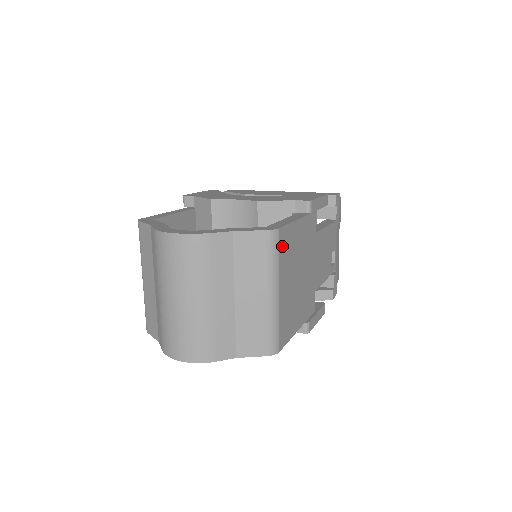
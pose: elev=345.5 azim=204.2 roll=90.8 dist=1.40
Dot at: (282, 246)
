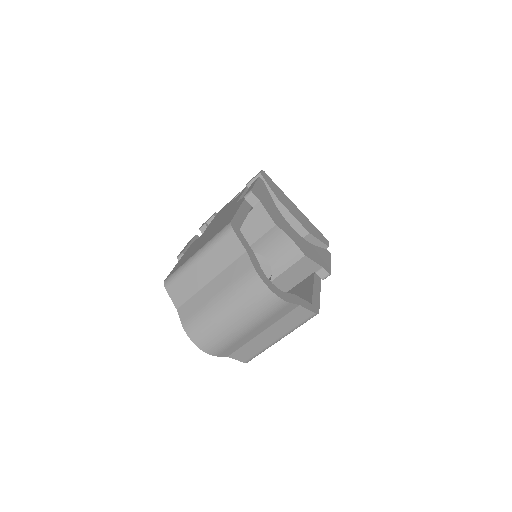
Dot at: occluded
